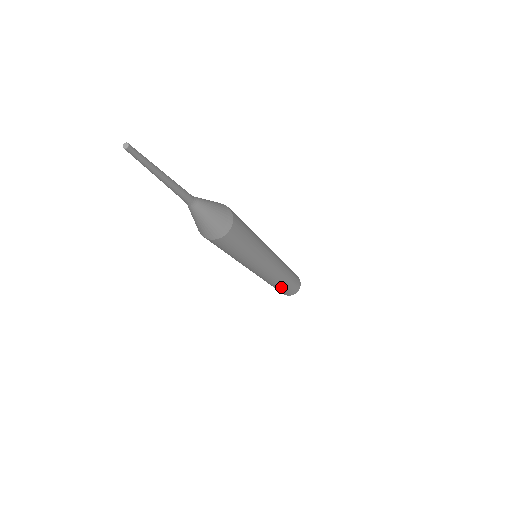
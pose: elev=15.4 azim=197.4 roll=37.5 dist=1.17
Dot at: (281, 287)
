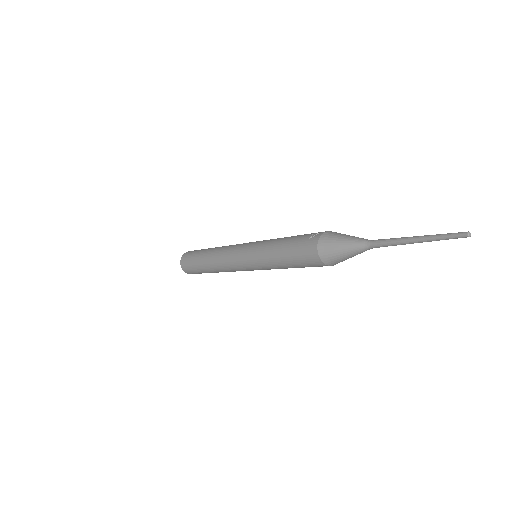
Dot at: occluded
